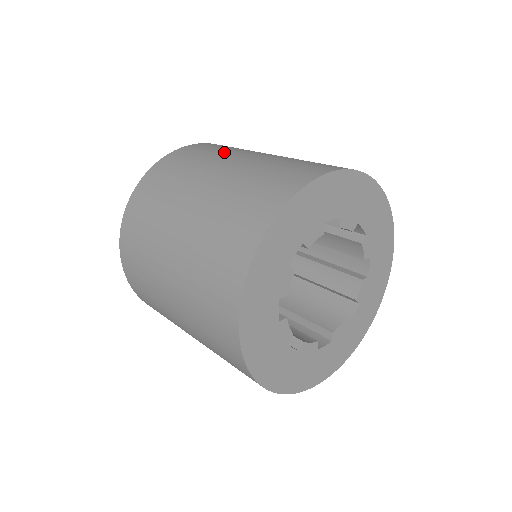
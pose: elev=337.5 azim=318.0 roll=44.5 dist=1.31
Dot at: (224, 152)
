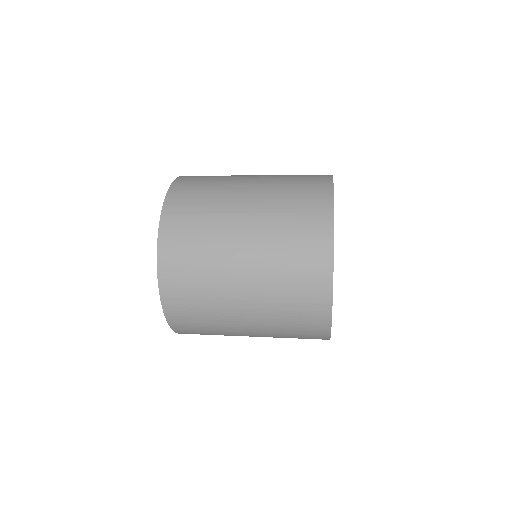
Dot at: (223, 181)
